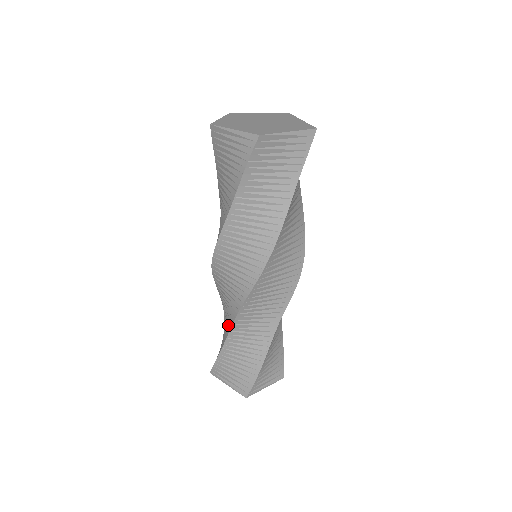
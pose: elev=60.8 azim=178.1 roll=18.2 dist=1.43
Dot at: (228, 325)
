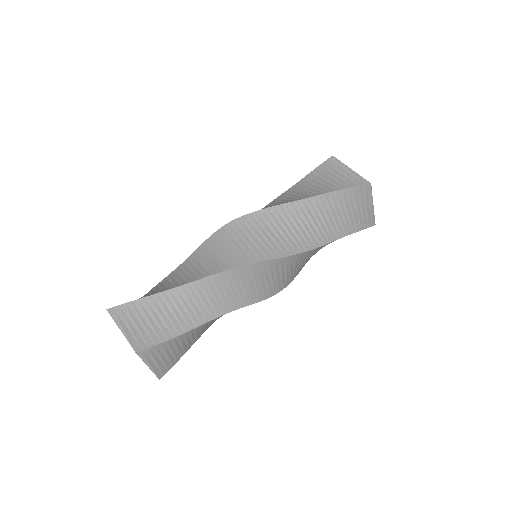
Dot at: occluded
